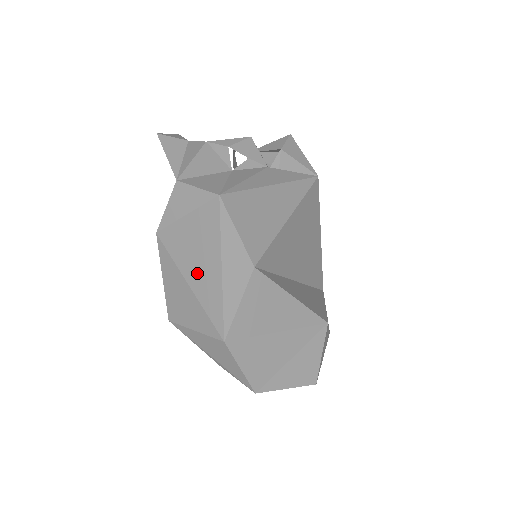
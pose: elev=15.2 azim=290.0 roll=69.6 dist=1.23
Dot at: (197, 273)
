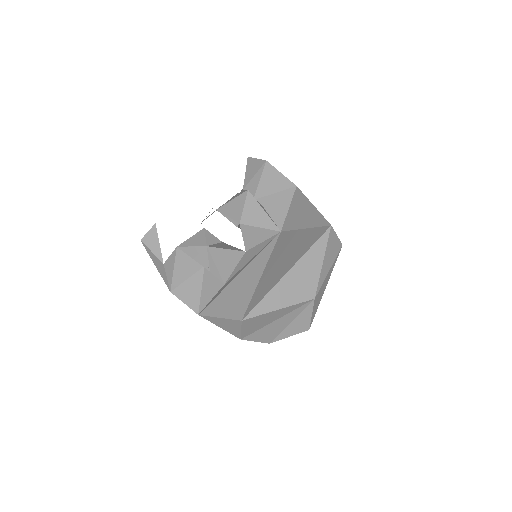
Dot at: occluded
